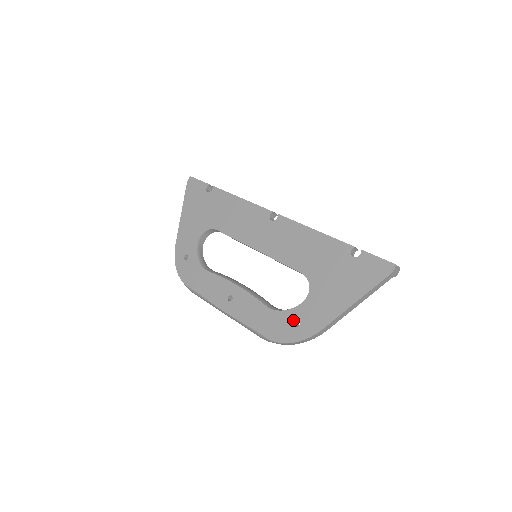
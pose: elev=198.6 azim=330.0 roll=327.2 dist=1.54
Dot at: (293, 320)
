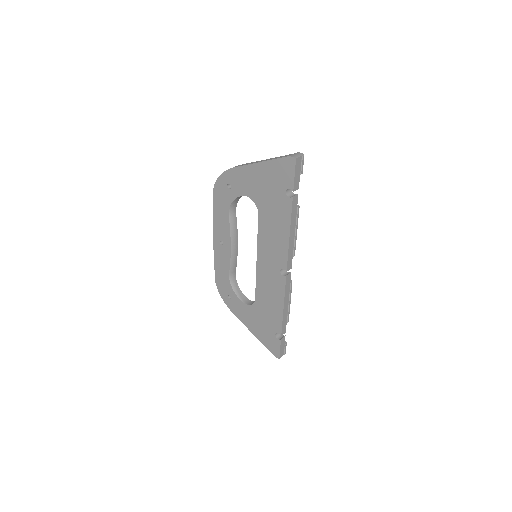
Dot at: (230, 295)
